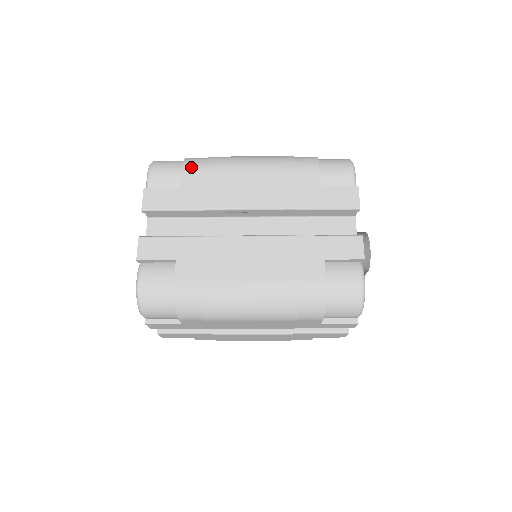
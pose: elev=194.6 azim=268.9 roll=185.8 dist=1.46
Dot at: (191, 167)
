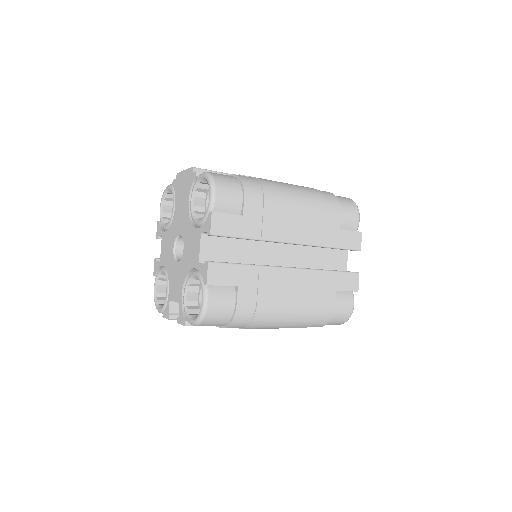
Dot at: (251, 195)
